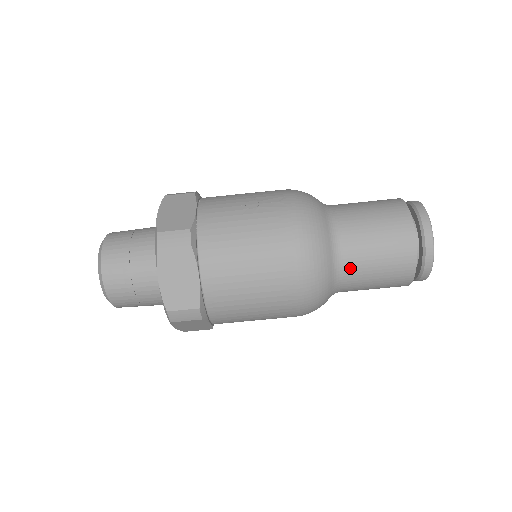
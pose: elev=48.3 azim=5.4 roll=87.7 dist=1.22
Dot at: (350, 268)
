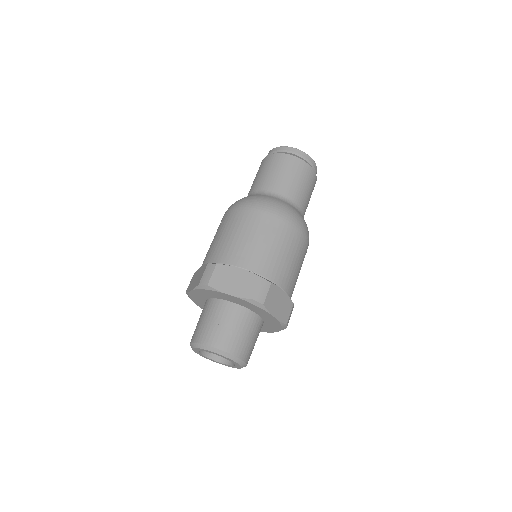
Dot at: (283, 191)
